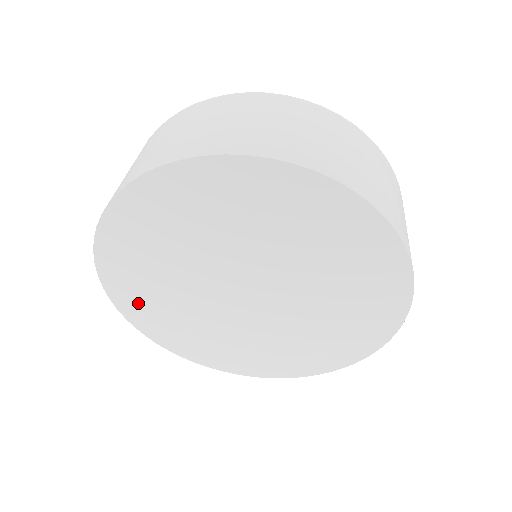
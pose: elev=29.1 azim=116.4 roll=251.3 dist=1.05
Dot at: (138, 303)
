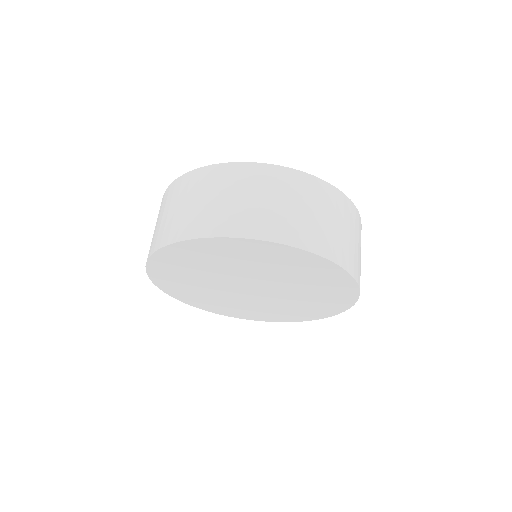
Dot at: (195, 300)
